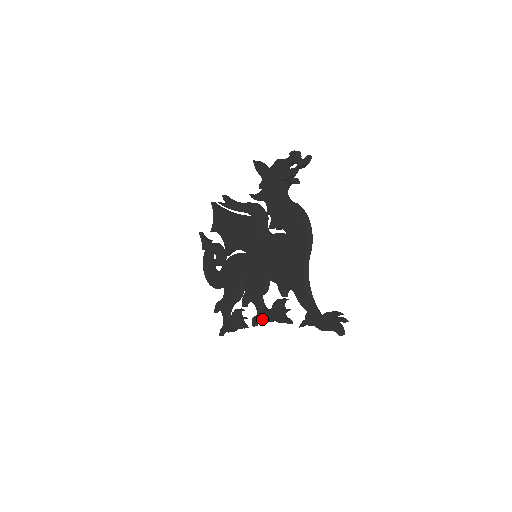
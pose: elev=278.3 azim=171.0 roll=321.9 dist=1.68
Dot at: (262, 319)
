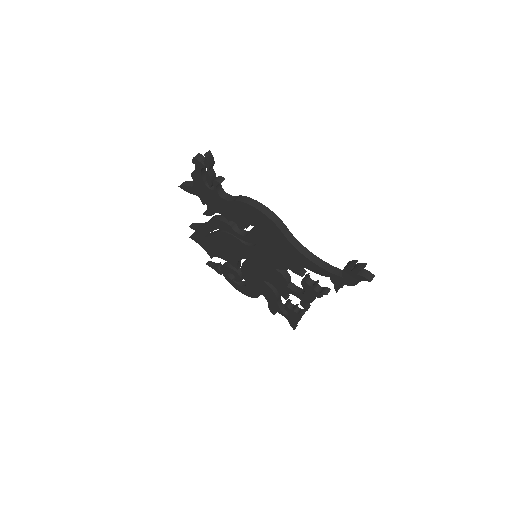
Dot at: (307, 302)
